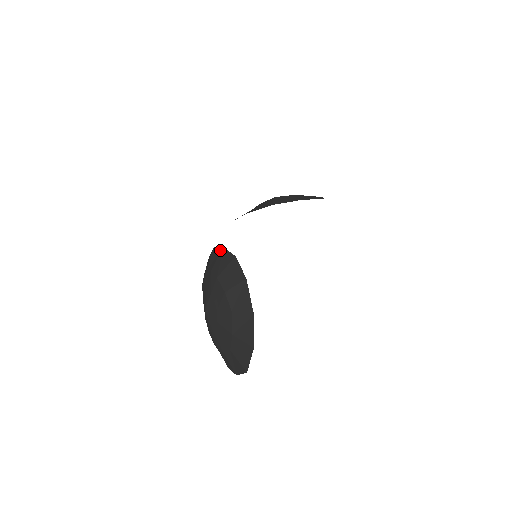
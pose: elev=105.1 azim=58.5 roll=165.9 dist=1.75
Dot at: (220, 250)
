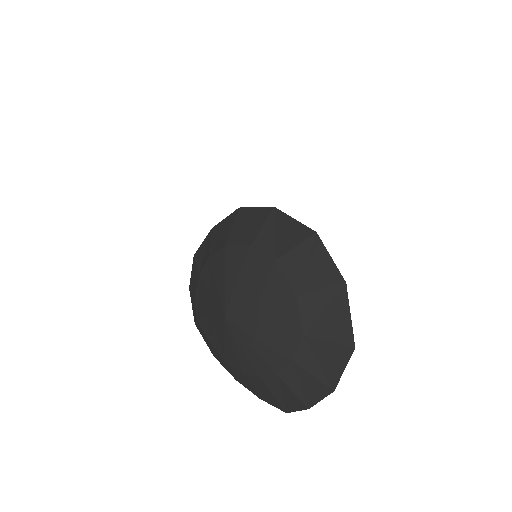
Dot at: (208, 236)
